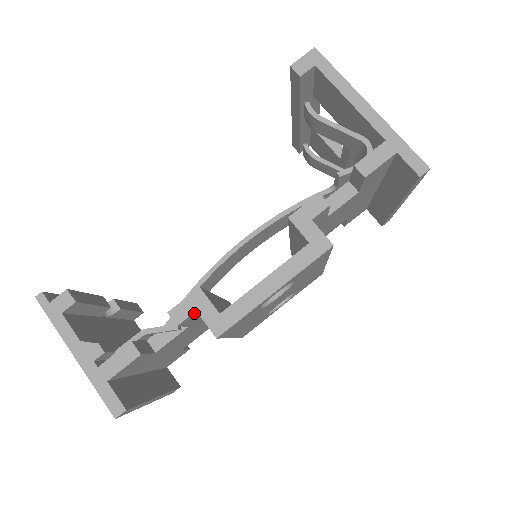
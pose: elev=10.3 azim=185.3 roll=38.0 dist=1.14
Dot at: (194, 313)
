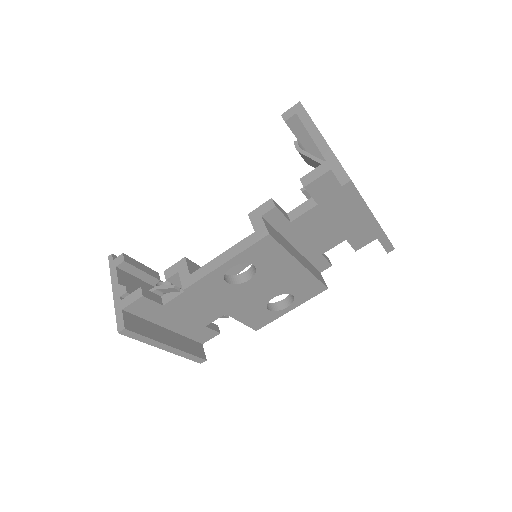
Dot at: (178, 274)
